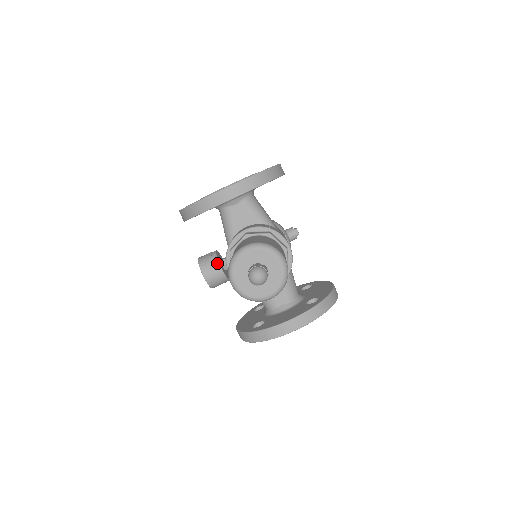
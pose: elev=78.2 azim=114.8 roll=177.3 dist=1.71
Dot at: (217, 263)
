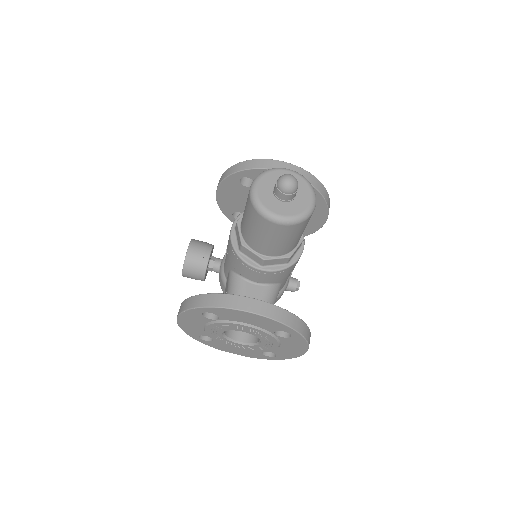
Dot at: (210, 248)
